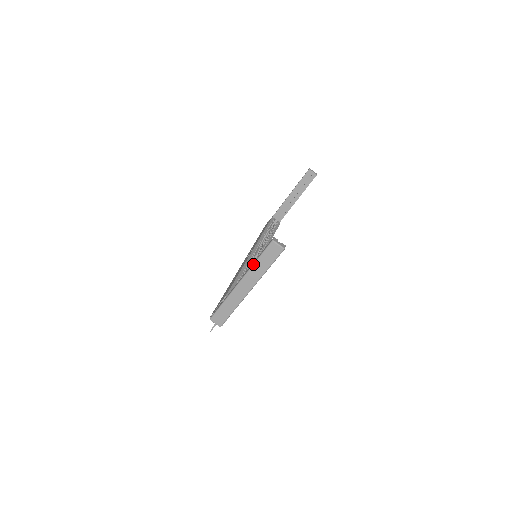
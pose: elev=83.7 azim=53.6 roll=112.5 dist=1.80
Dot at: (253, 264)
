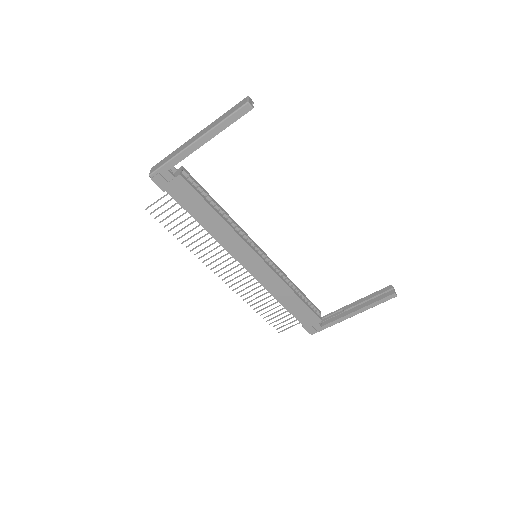
Dot at: (219, 117)
